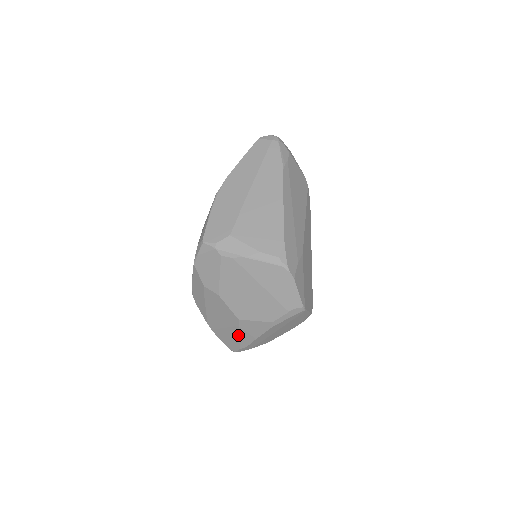
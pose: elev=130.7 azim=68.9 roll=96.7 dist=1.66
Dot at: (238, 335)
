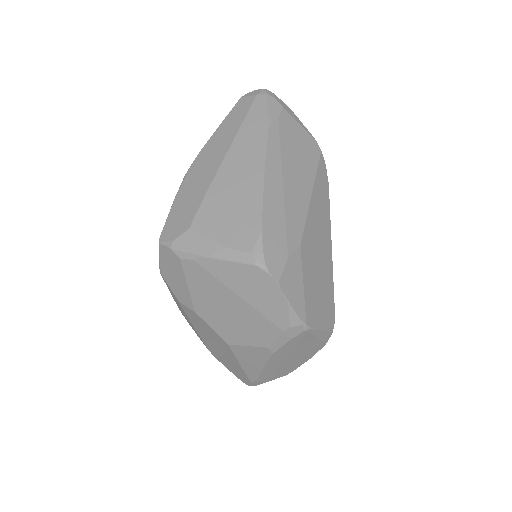
Dot at: (239, 365)
